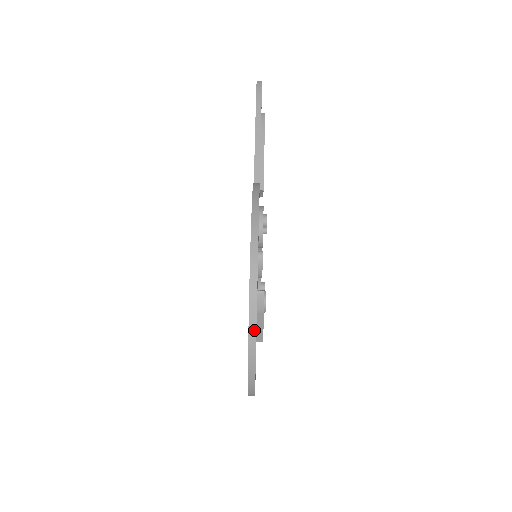
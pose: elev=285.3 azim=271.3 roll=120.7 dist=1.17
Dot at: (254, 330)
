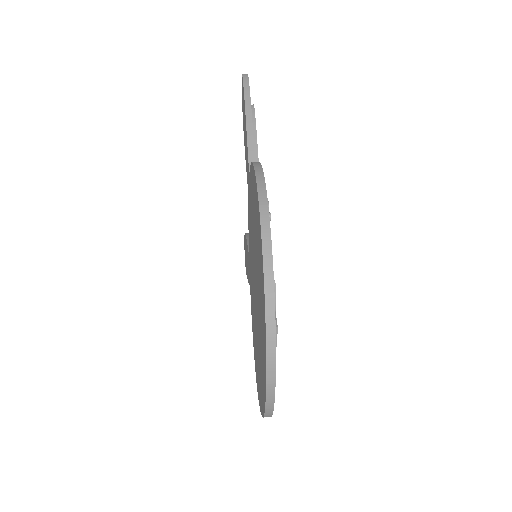
Dot at: (272, 316)
